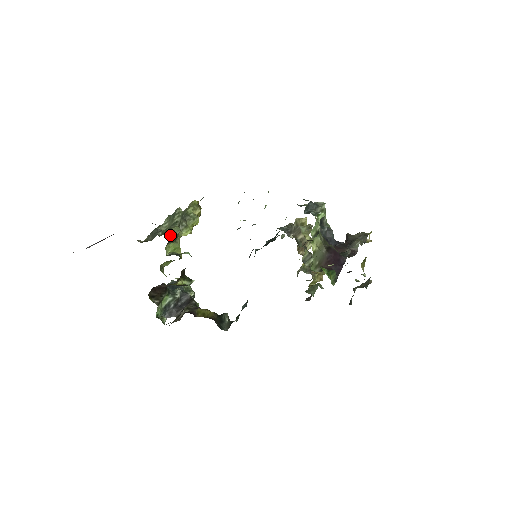
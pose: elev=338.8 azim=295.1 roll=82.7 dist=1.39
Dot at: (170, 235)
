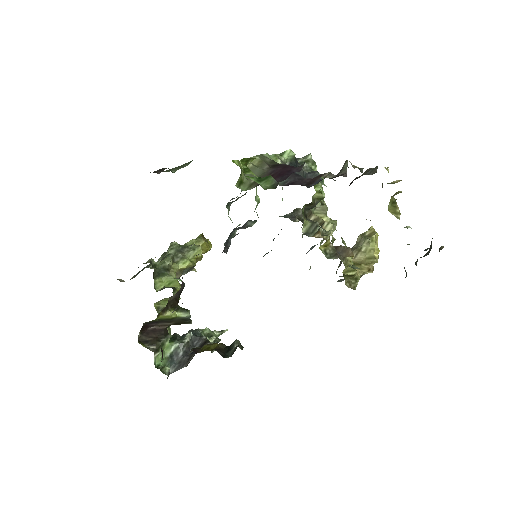
Dot at: (149, 262)
